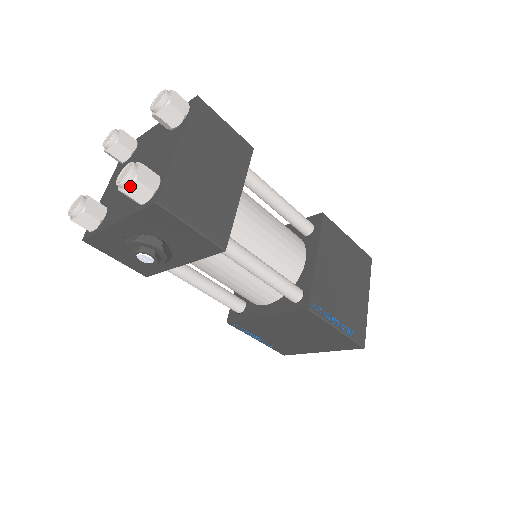
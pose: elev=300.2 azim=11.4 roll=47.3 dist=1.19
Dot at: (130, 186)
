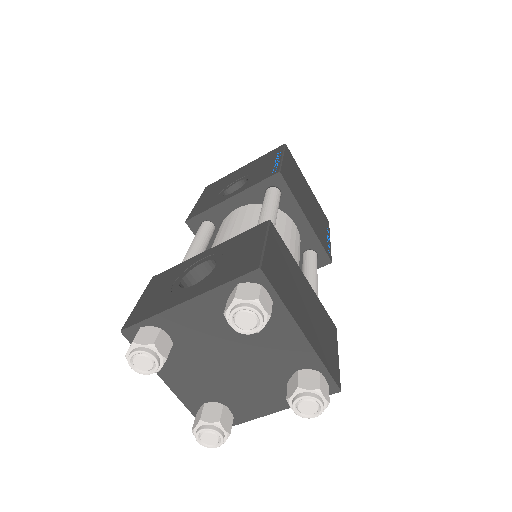
Dot at: (323, 409)
